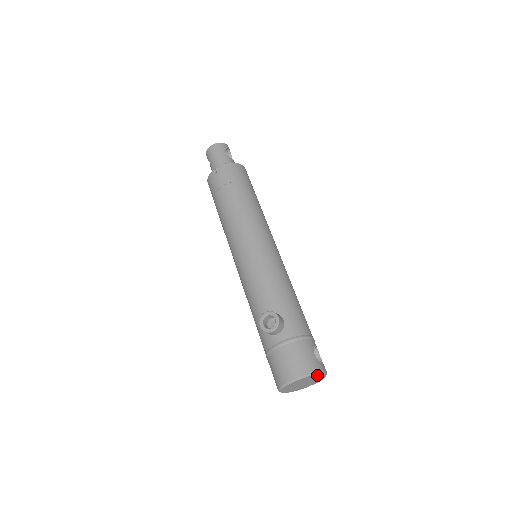
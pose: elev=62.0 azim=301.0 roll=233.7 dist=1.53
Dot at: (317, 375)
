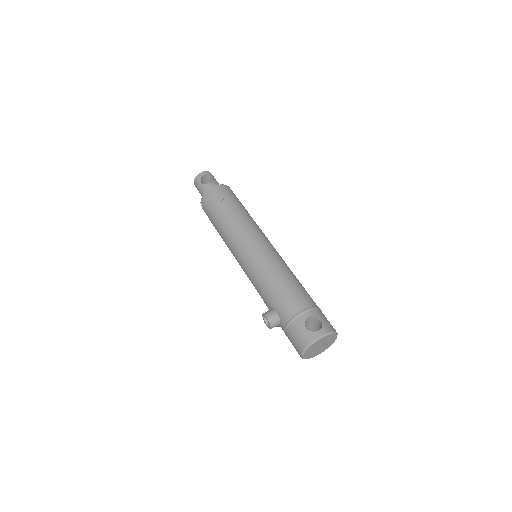
Dot at: (316, 343)
